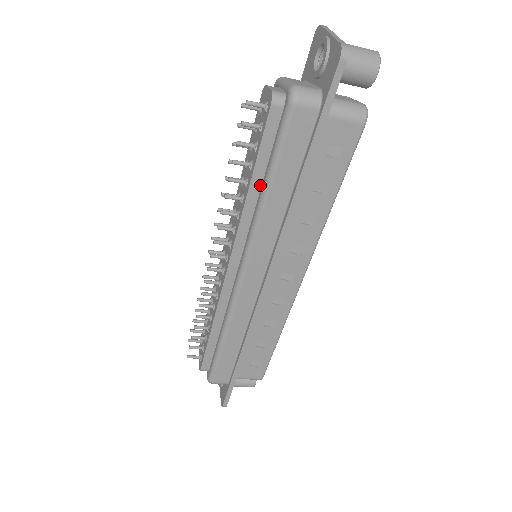
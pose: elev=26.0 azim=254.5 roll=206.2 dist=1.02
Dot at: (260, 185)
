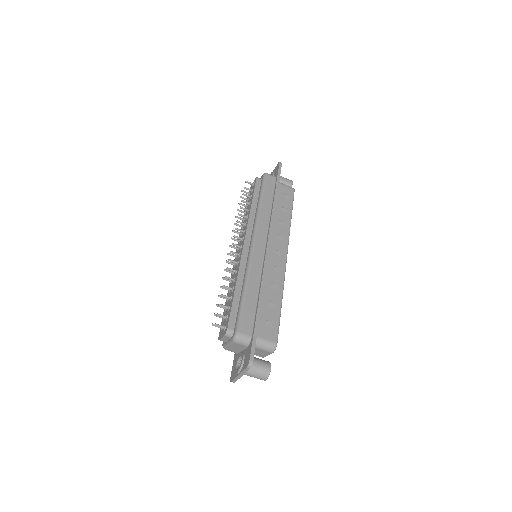
Dot at: (256, 206)
